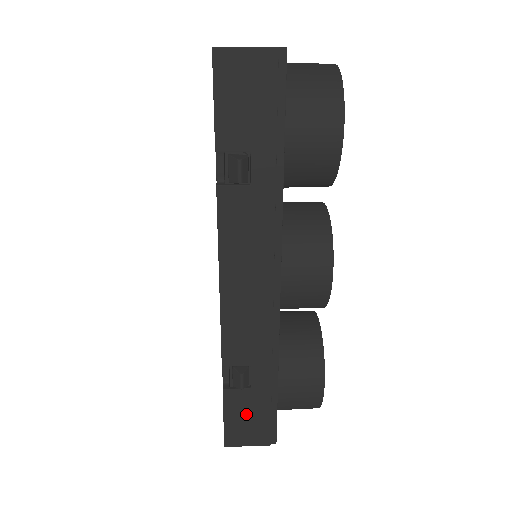
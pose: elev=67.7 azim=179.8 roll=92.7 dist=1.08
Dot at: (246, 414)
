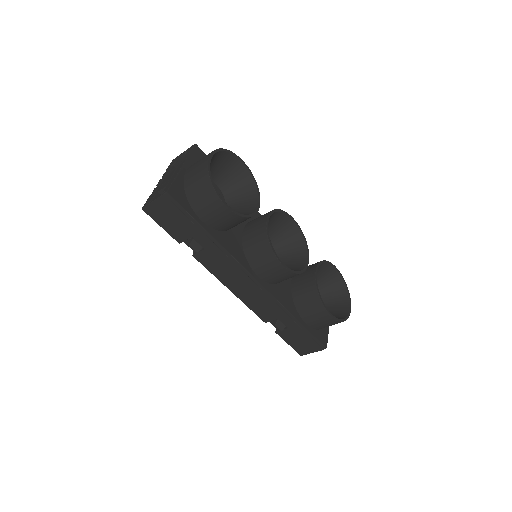
Dot at: (297, 339)
